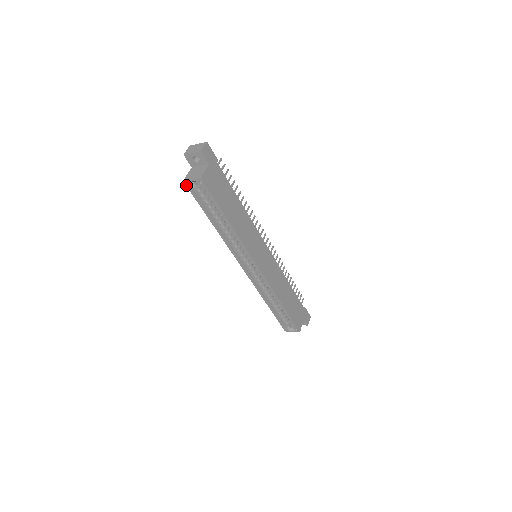
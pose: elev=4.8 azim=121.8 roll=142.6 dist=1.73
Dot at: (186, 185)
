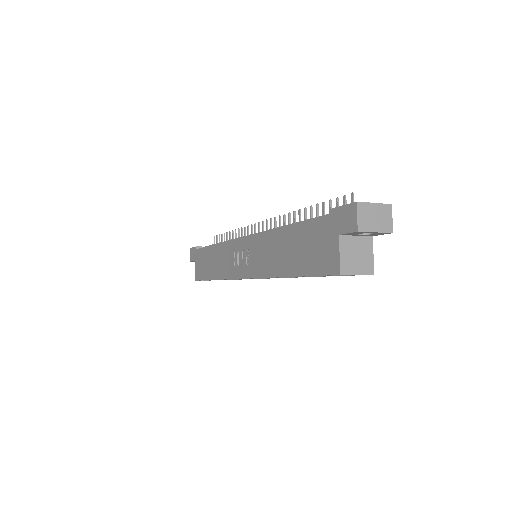
Dot at: occluded
